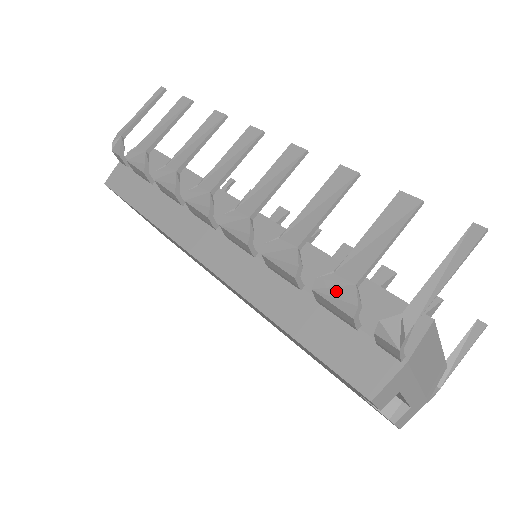
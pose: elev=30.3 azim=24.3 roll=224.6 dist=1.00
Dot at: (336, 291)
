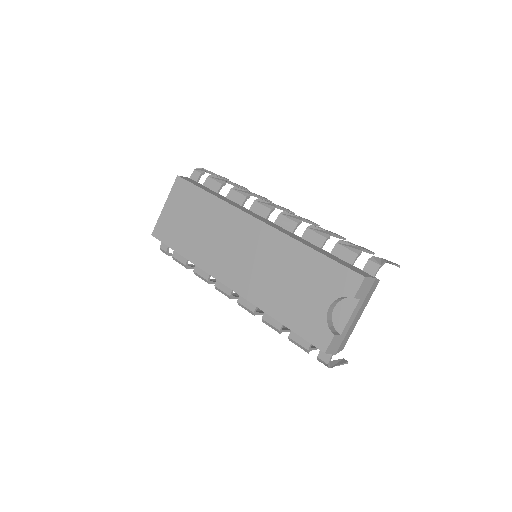
Dot at: (350, 246)
